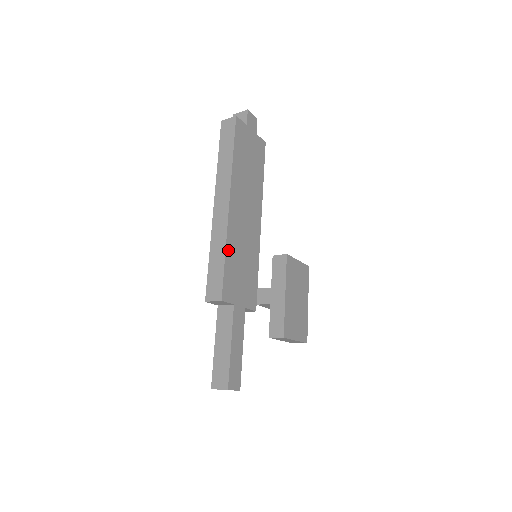
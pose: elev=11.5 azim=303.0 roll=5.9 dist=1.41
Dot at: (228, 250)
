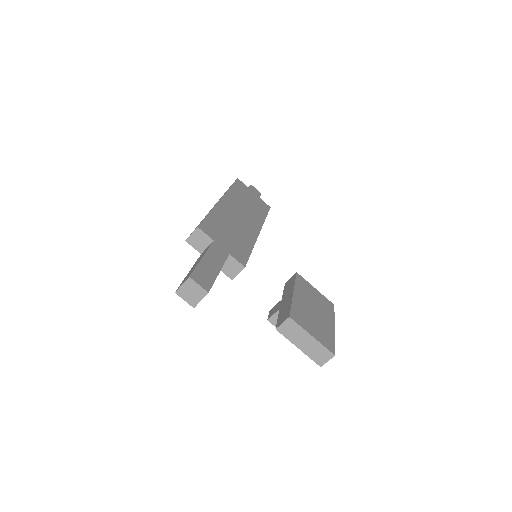
Dot at: (214, 214)
